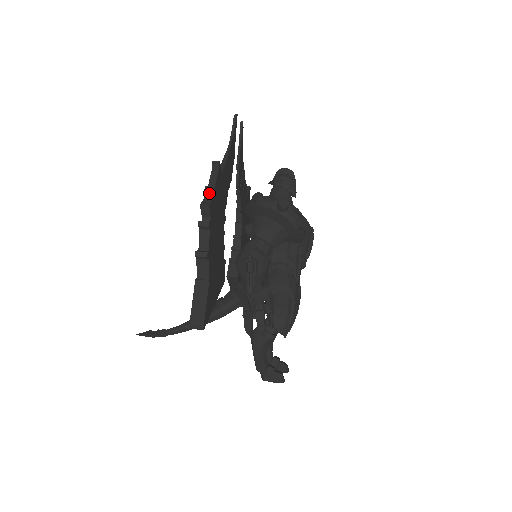
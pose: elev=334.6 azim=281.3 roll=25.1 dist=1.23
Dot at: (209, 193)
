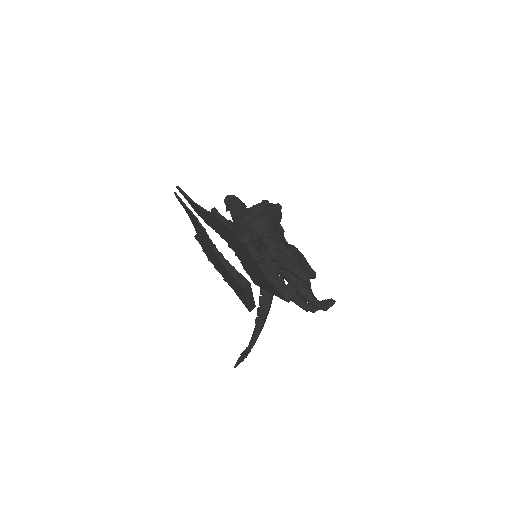
Dot at: (230, 225)
